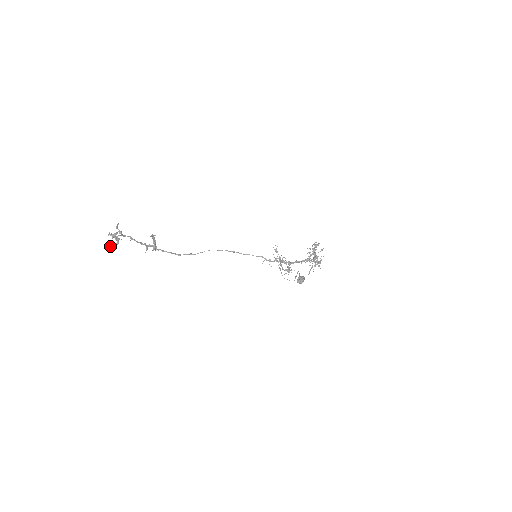
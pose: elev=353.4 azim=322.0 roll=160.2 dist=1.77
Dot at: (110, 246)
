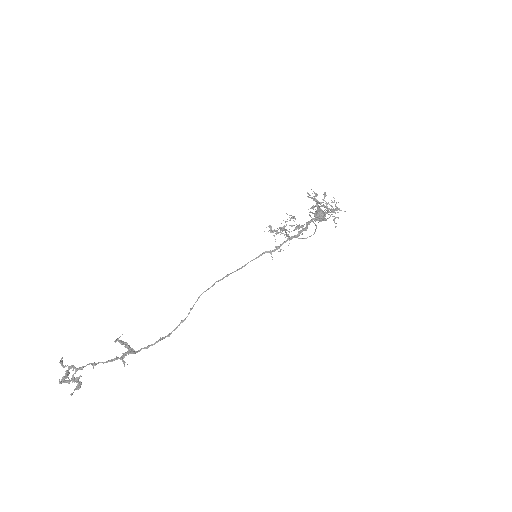
Dot at: (70, 394)
